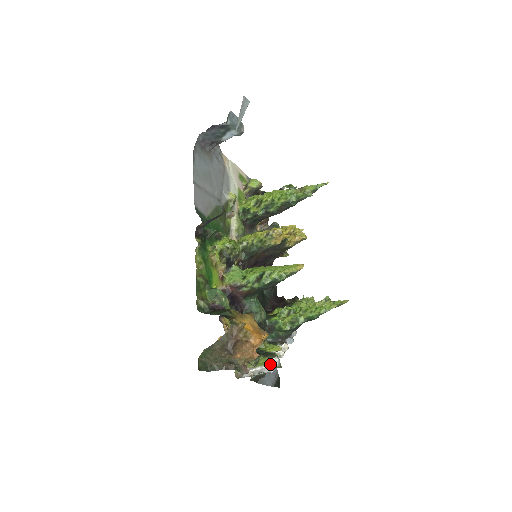
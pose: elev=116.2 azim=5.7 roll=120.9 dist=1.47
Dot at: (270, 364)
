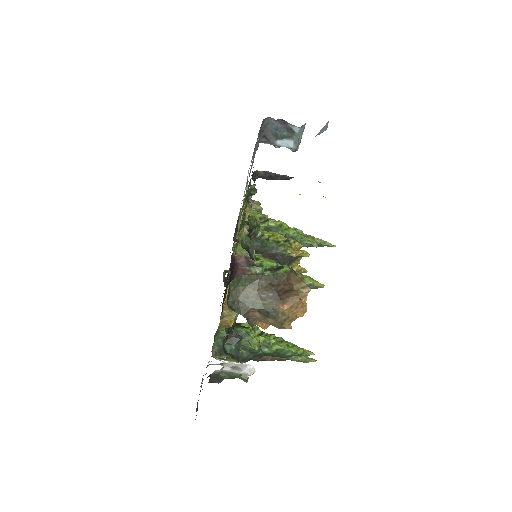
Dot at: occluded
